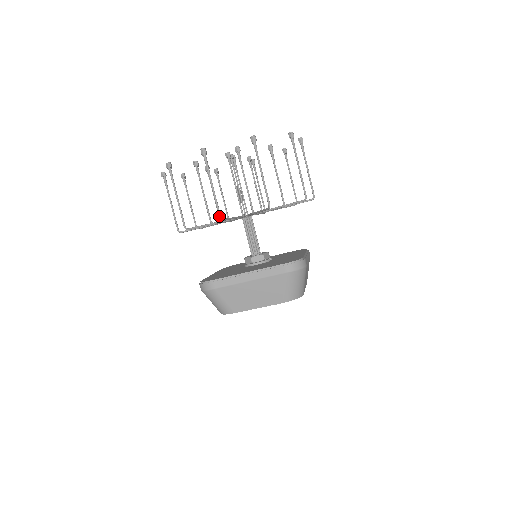
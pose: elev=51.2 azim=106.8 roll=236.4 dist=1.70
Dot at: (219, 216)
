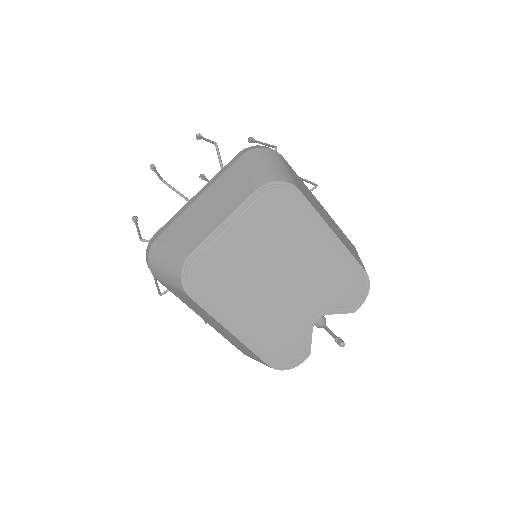
Dot at: (160, 179)
